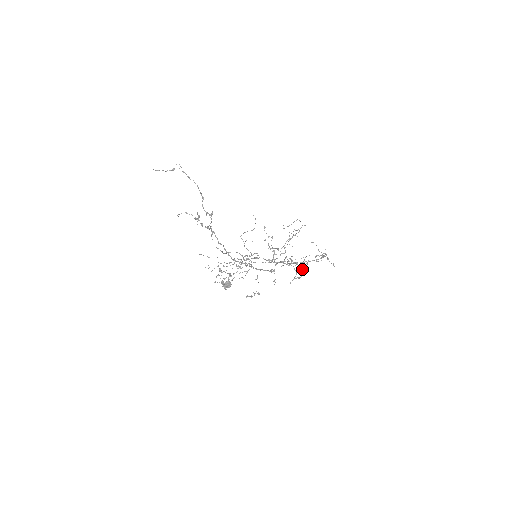
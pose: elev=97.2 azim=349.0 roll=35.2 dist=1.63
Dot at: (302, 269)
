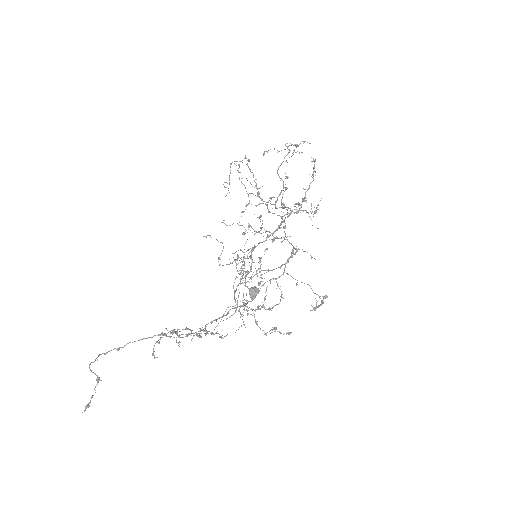
Dot at: (305, 201)
